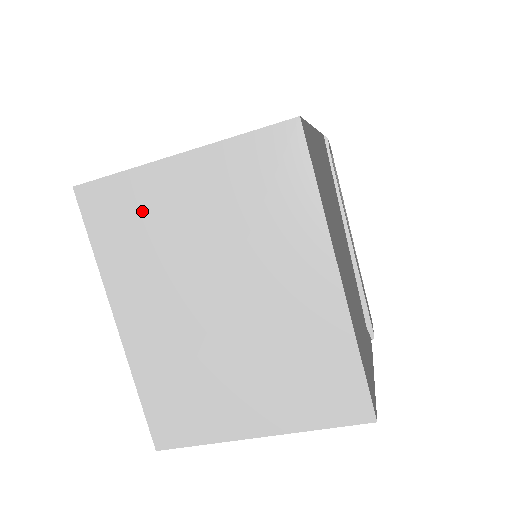
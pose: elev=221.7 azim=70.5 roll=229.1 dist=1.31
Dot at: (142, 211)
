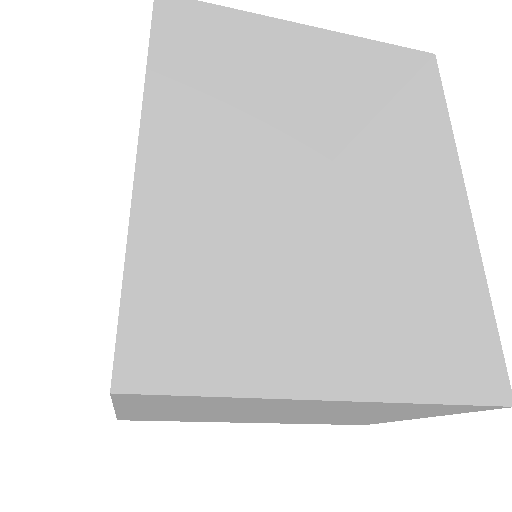
Dot at: (241, 49)
